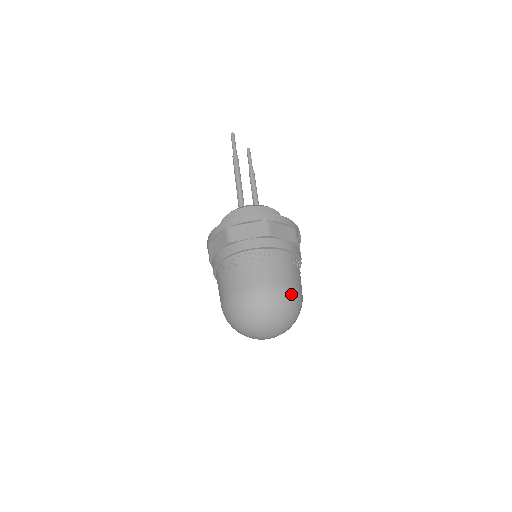
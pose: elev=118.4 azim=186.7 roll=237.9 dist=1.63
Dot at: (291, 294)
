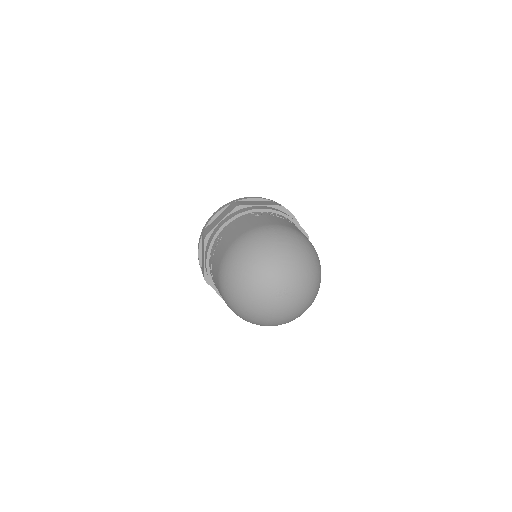
Dot at: occluded
